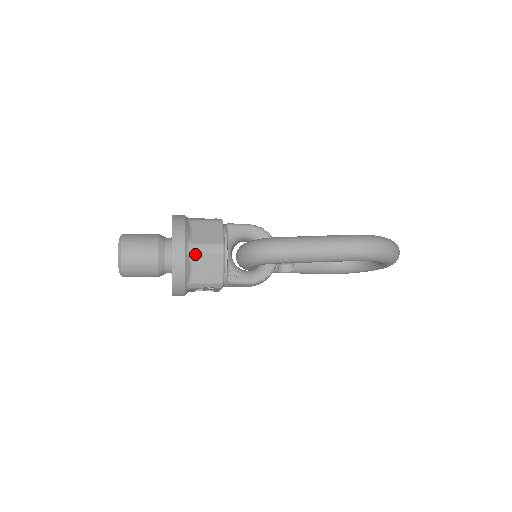
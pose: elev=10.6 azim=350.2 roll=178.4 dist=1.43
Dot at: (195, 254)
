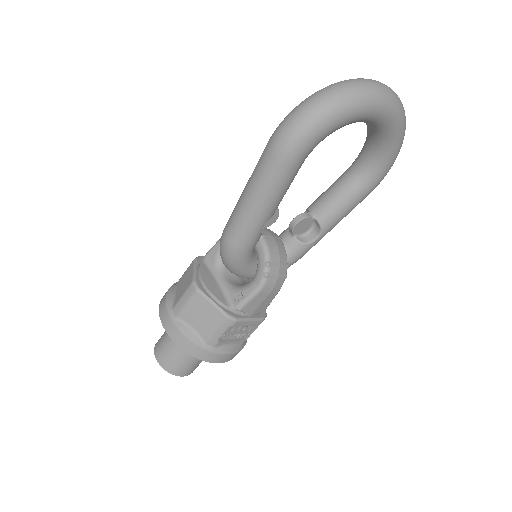
Dot at: (181, 314)
